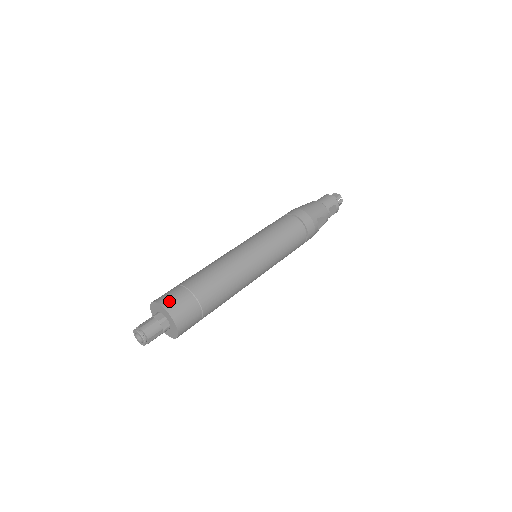
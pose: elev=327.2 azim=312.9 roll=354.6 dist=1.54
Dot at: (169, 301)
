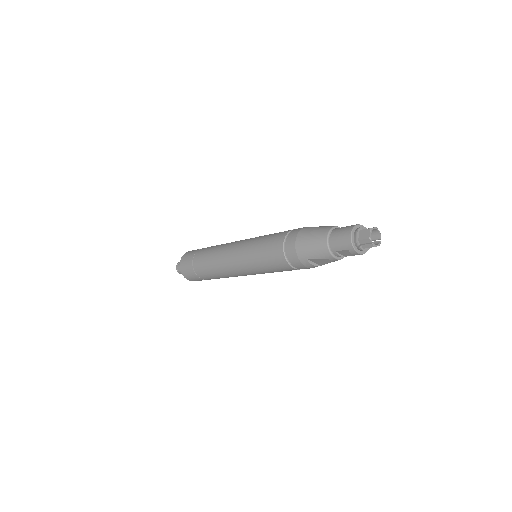
Dot at: (183, 262)
